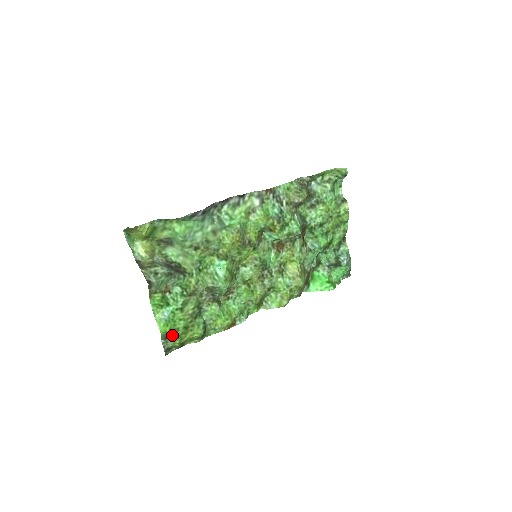
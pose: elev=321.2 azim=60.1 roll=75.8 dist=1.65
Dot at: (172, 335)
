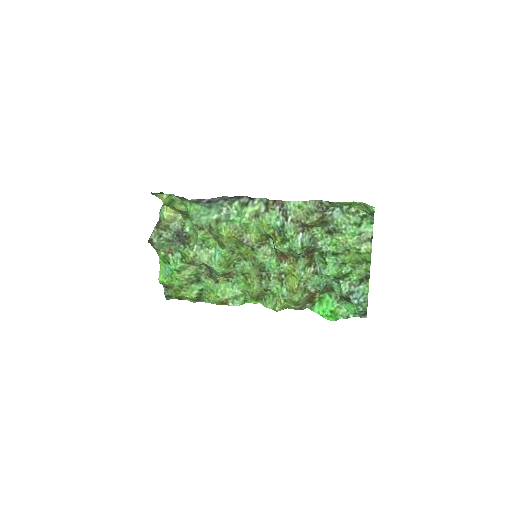
Dot at: (170, 287)
